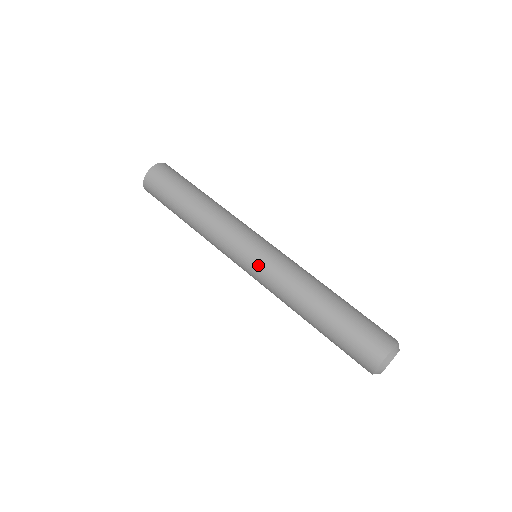
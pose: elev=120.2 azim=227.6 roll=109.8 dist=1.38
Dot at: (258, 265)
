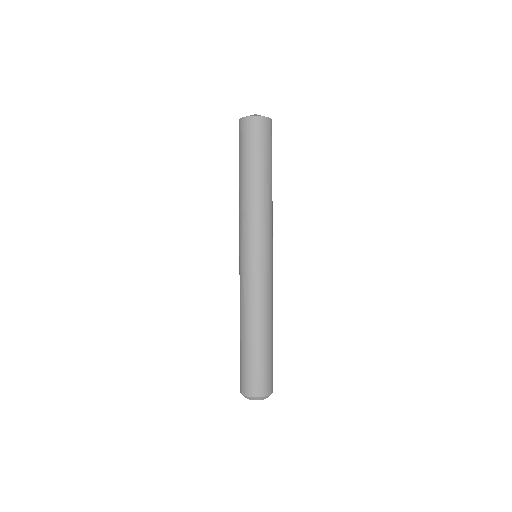
Dot at: (262, 269)
